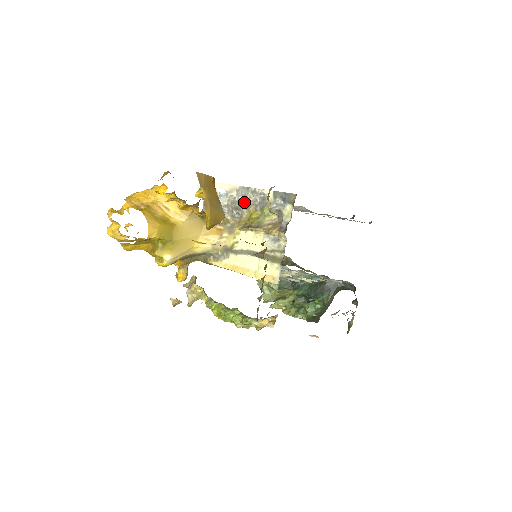
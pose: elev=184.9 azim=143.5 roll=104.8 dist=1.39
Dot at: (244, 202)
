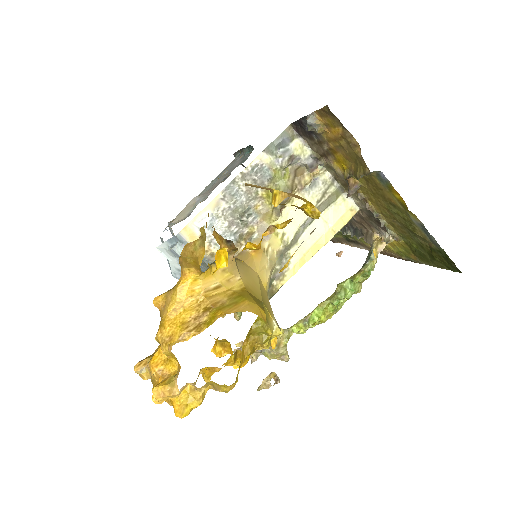
Dot at: (245, 197)
